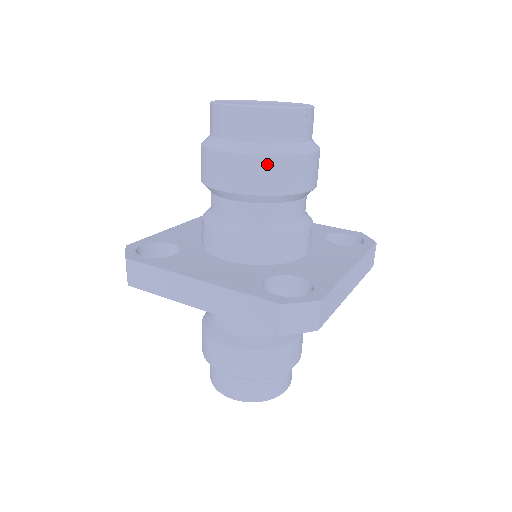
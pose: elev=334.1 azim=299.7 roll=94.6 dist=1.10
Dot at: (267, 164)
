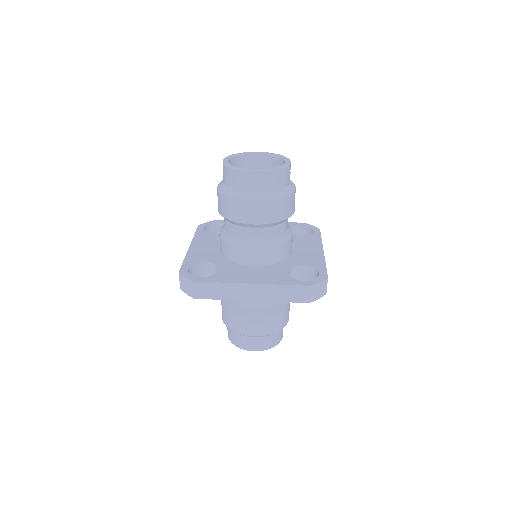
Dot at: (278, 204)
